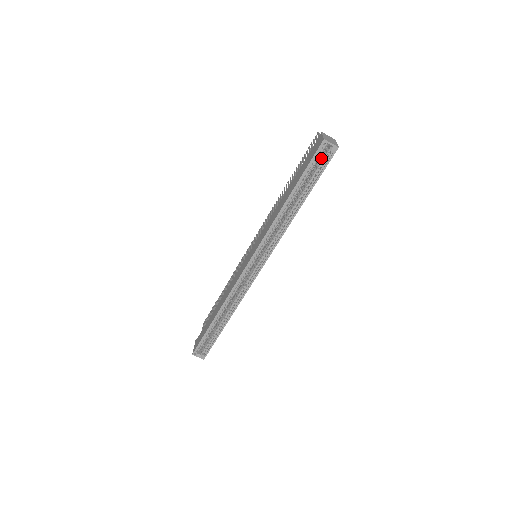
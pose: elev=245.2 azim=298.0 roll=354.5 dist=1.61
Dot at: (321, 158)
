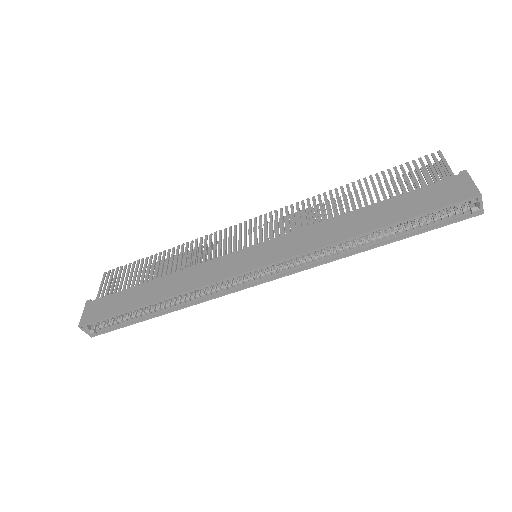
Dot at: occluded
